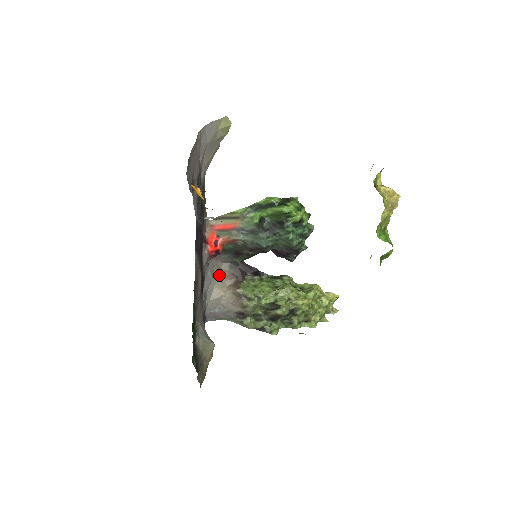
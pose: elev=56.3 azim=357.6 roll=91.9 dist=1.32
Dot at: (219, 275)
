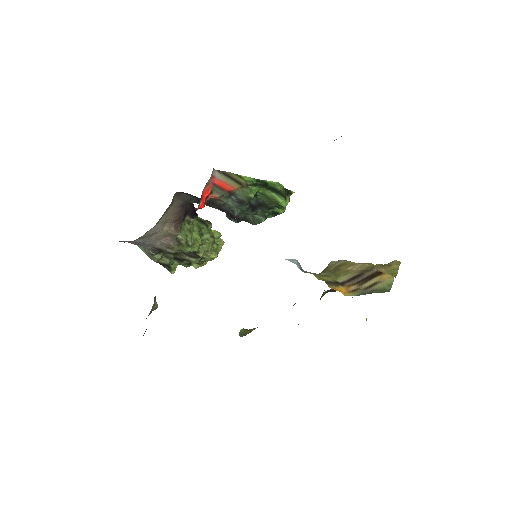
Dot at: (168, 211)
